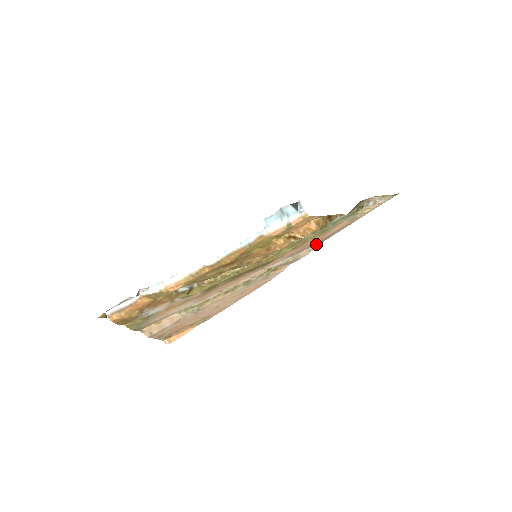
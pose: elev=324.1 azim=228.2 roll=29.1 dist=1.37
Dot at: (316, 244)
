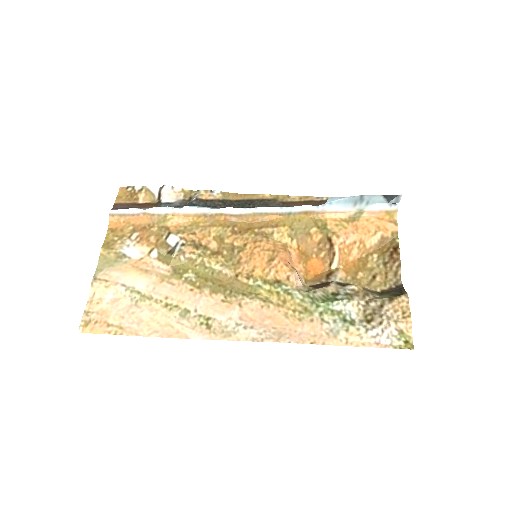
Dot at: (262, 335)
